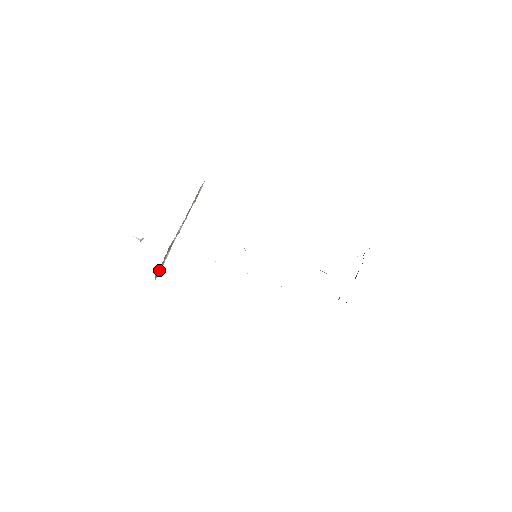
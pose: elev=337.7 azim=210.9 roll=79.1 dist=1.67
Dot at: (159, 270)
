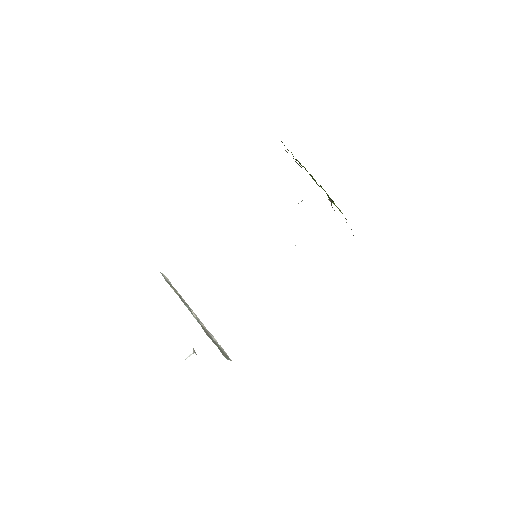
Dot at: (224, 353)
